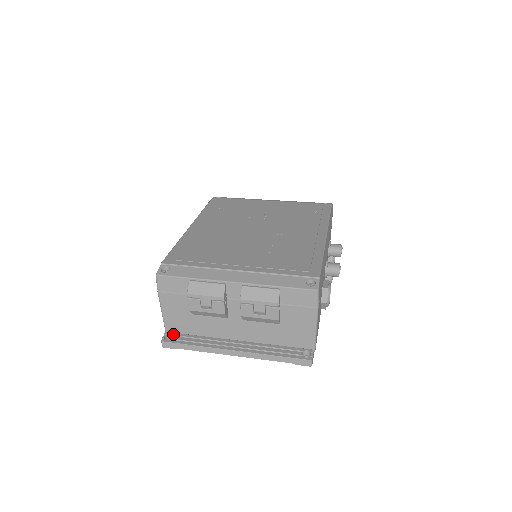
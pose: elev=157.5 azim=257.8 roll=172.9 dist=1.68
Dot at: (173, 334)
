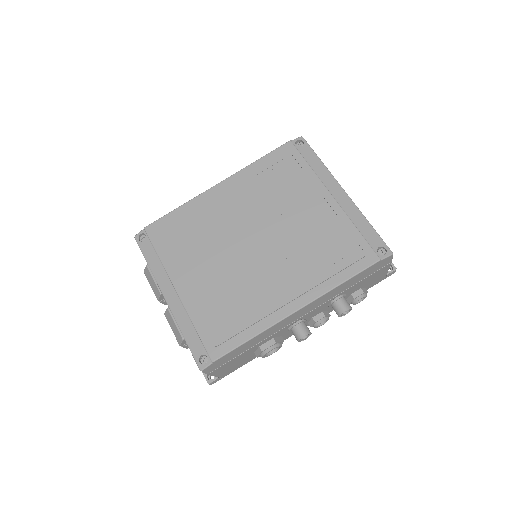
Dot at: occluded
